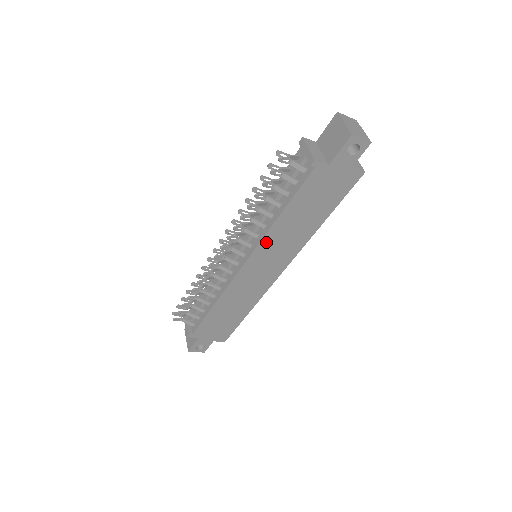
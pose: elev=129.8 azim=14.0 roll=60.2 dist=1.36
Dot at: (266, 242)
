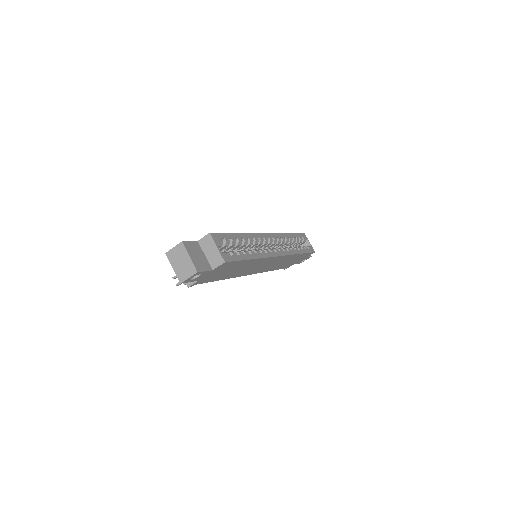
Dot at: (240, 275)
